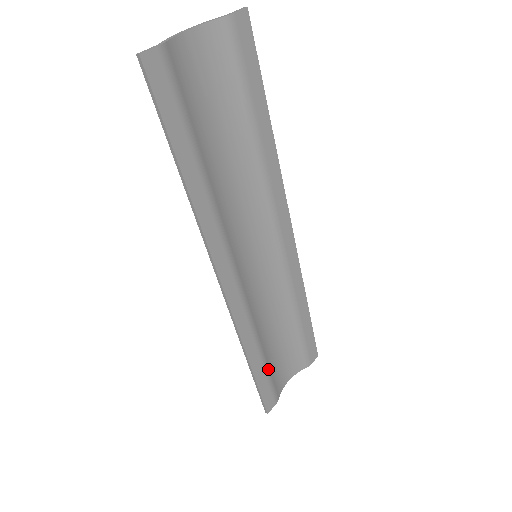
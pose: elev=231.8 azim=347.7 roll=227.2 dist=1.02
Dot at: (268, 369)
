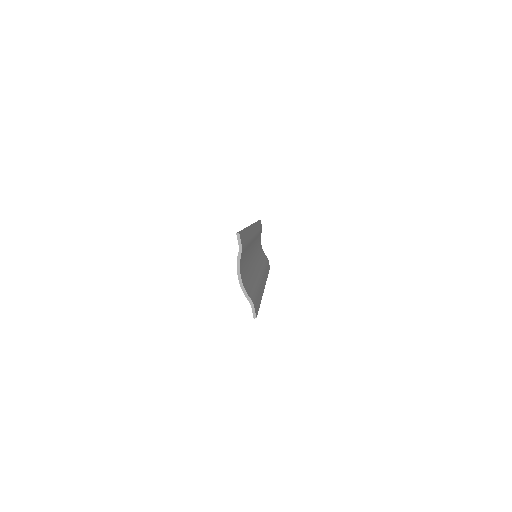
Dot at: (266, 262)
